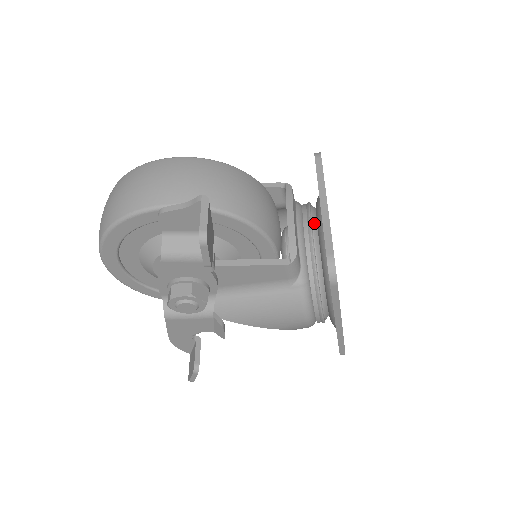
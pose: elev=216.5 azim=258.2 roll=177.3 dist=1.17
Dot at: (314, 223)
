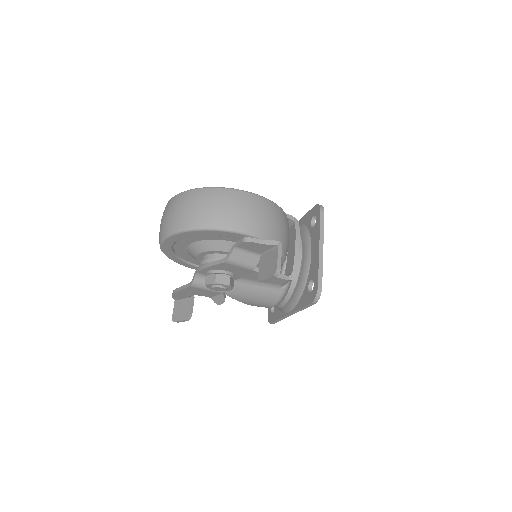
Dot at: (303, 250)
